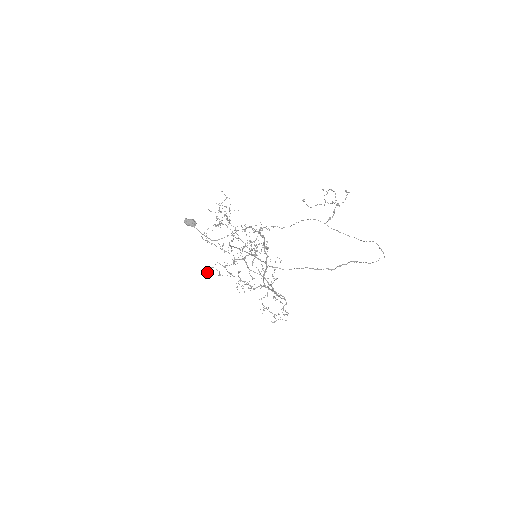
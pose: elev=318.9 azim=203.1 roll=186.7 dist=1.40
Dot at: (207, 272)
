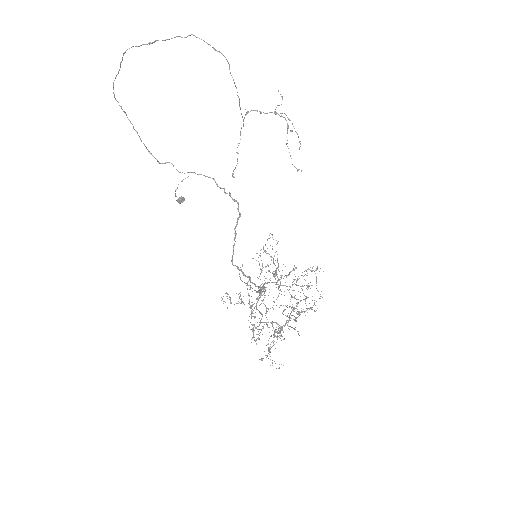
Dot at: occluded
